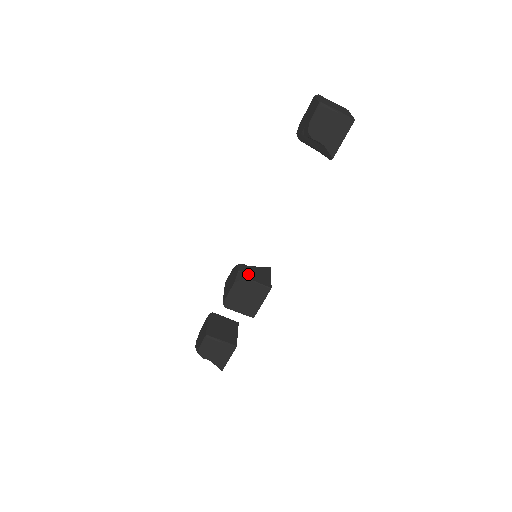
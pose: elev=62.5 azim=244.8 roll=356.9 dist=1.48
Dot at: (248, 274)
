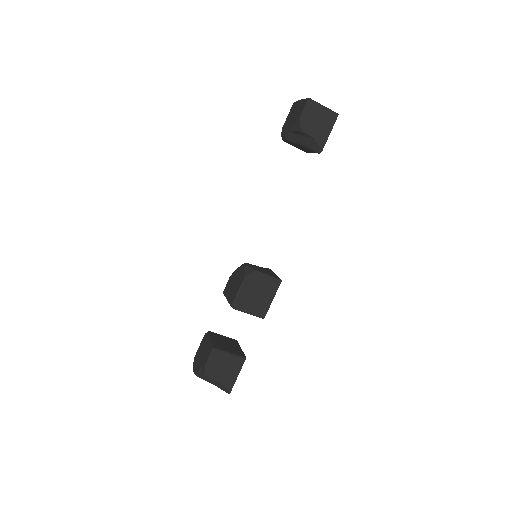
Dot at: (256, 268)
